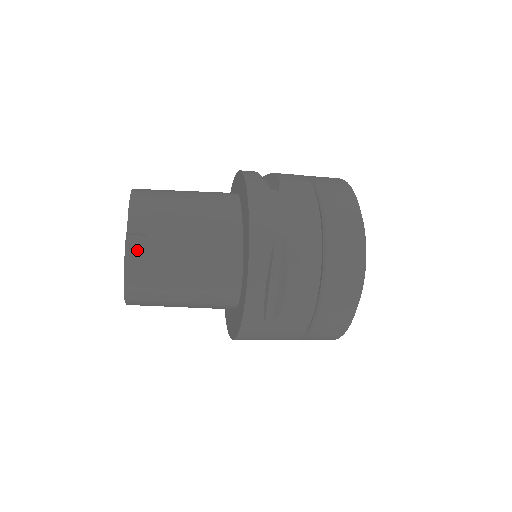
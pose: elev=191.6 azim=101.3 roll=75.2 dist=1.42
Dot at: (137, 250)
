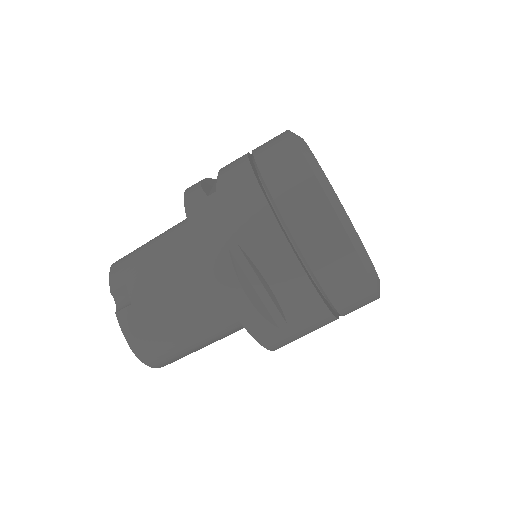
Dot at: (129, 322)
